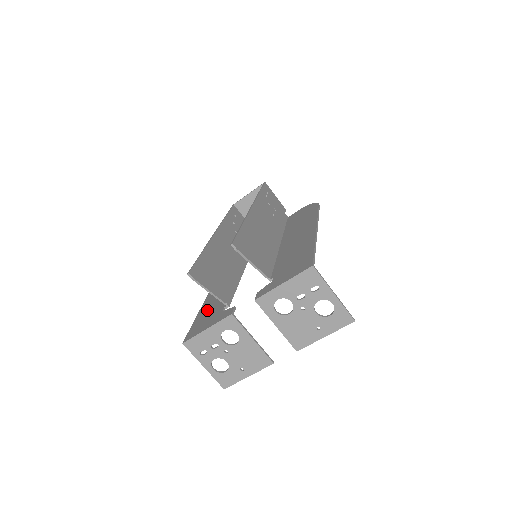
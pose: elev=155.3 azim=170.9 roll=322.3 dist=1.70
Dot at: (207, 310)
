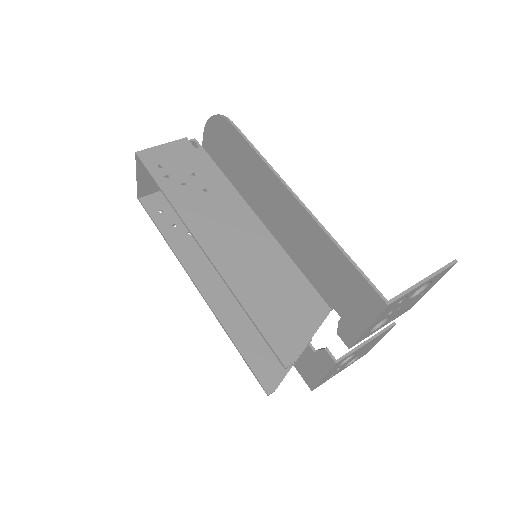
Dot at: occluded
